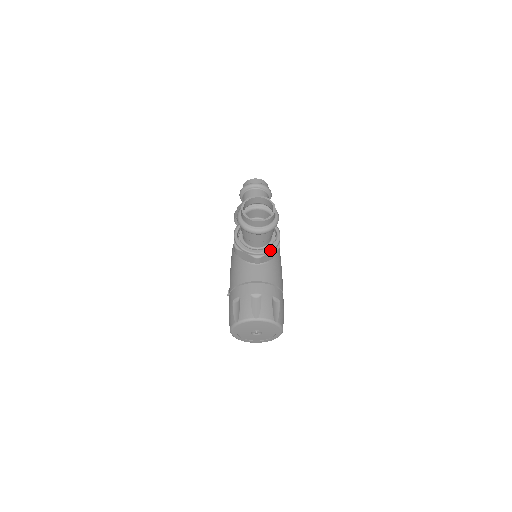
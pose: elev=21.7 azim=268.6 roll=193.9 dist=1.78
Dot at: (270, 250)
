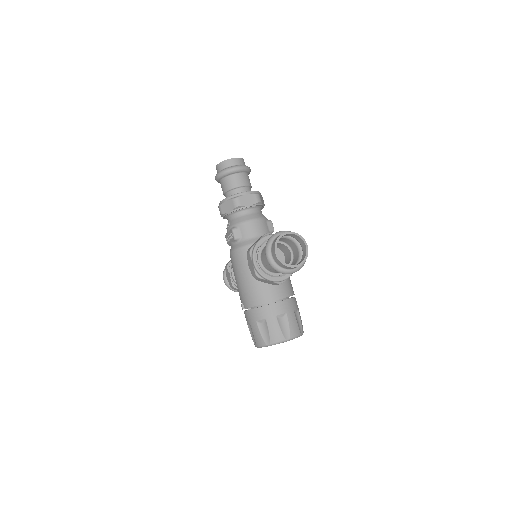
Dot at: occluded
